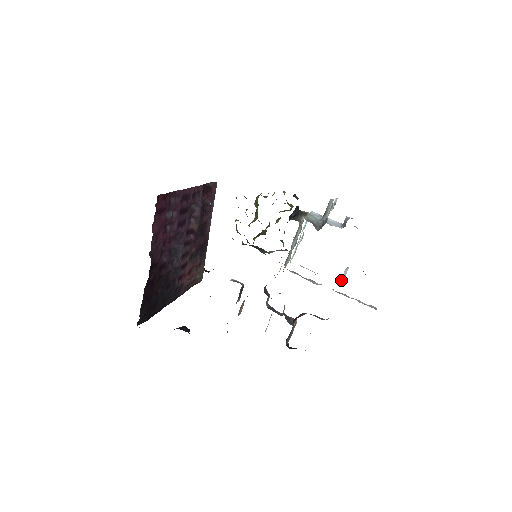
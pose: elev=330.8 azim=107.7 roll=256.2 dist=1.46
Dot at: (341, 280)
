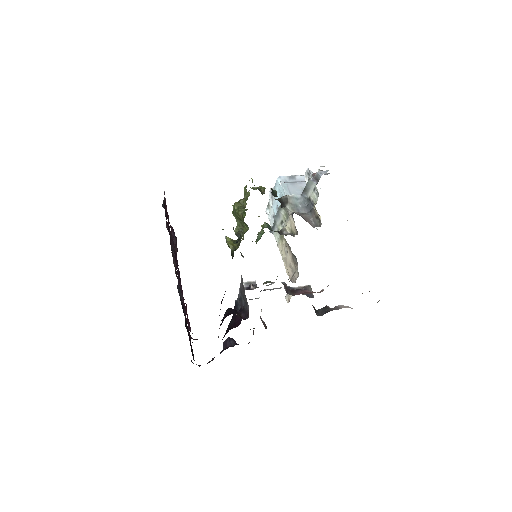
Dot at: occluded
